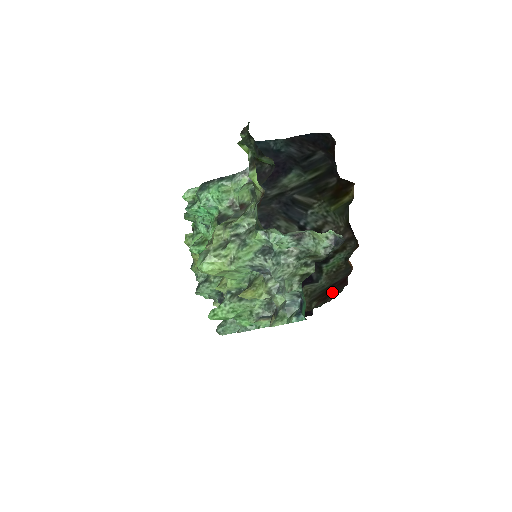
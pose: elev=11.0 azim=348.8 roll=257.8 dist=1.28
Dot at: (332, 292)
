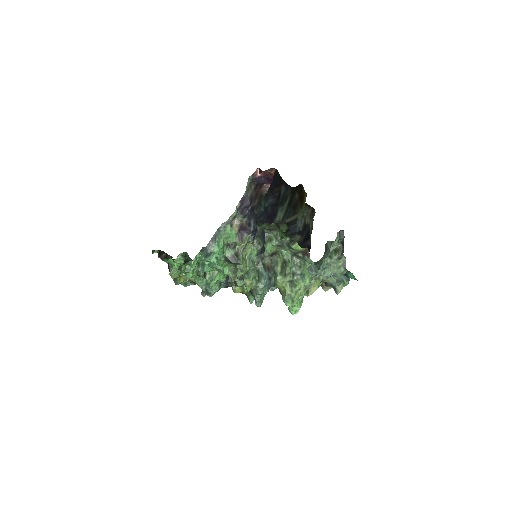
Dot at: occluded
